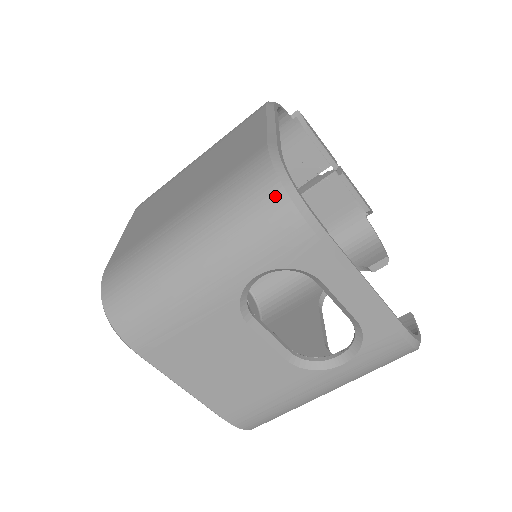
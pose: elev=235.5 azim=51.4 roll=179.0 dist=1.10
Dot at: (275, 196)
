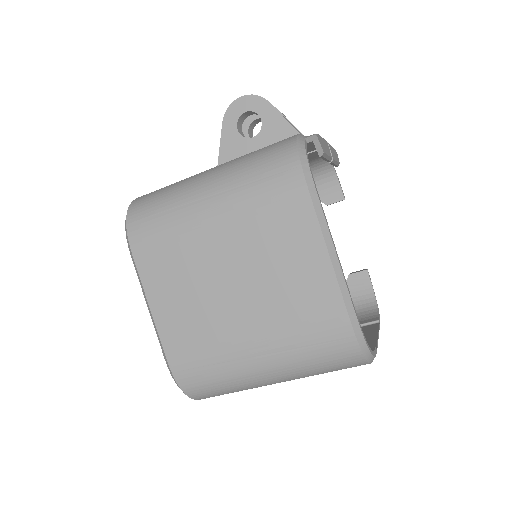
Dot at: (357, 362)
